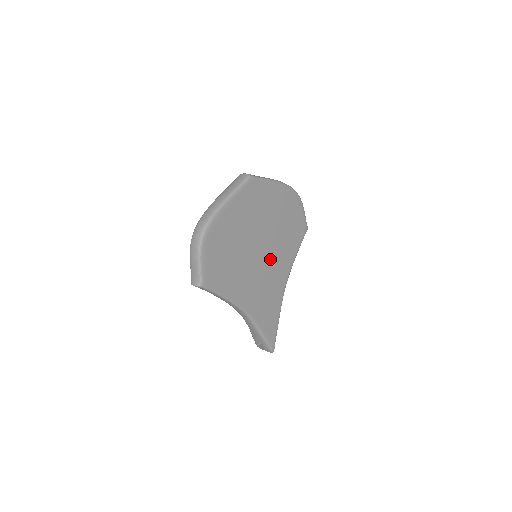
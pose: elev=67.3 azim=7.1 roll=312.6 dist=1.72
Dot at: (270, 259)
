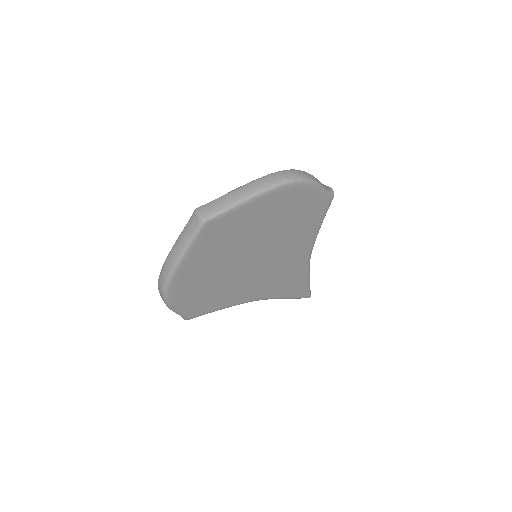
Dot at: (275, 256)
